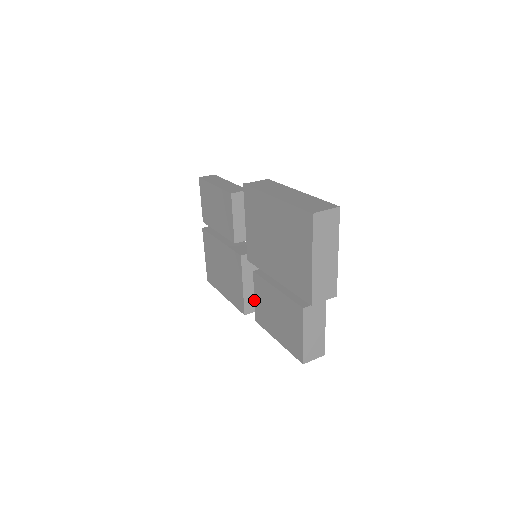
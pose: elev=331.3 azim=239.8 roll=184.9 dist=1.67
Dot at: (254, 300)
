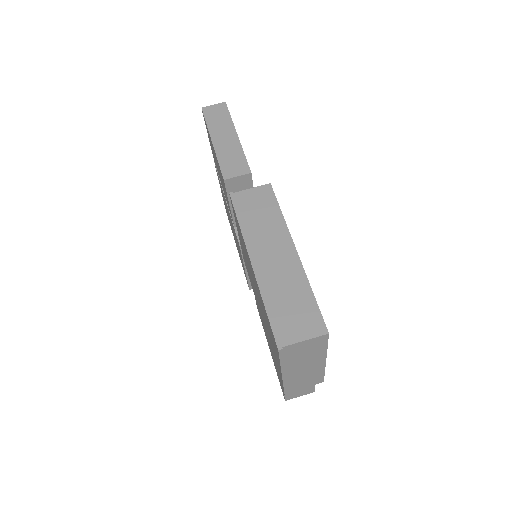
Dot at: occluded
